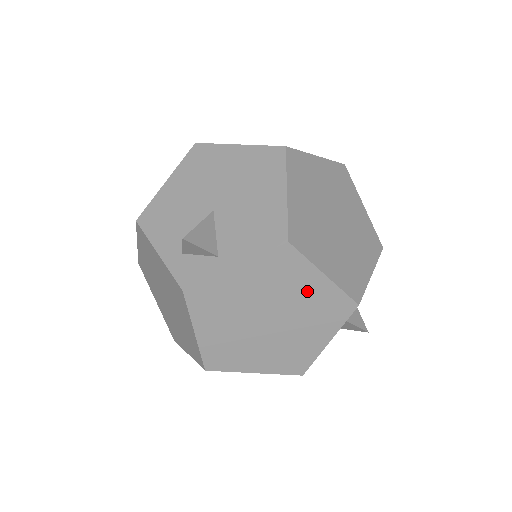
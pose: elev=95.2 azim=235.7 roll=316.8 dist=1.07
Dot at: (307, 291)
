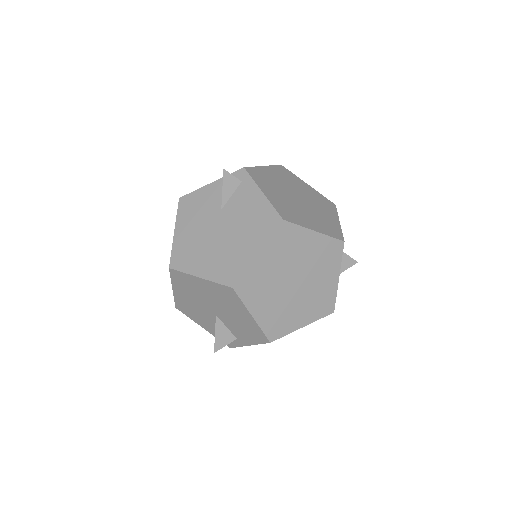
Dot at: occluded
